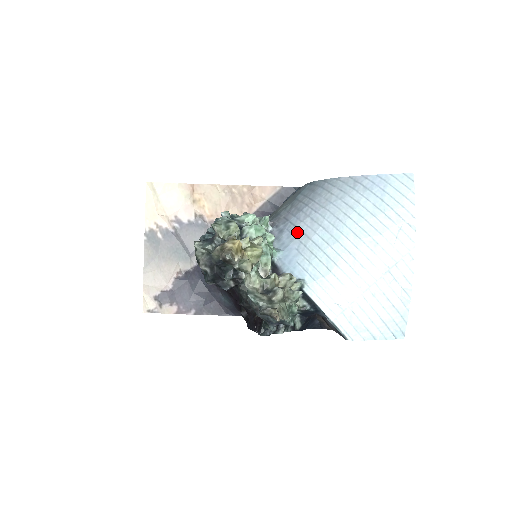
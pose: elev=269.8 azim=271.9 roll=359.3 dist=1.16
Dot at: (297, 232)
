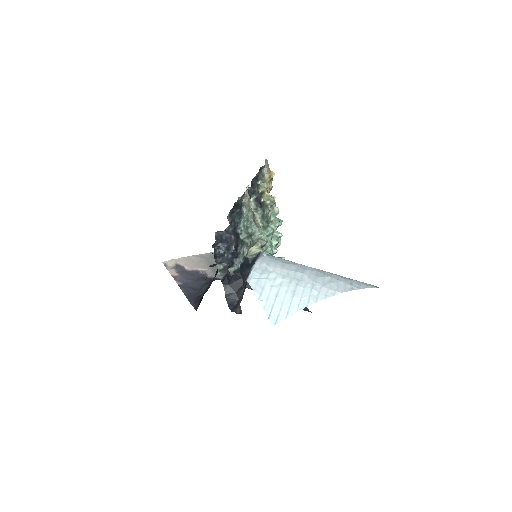
Dot at: occluded
